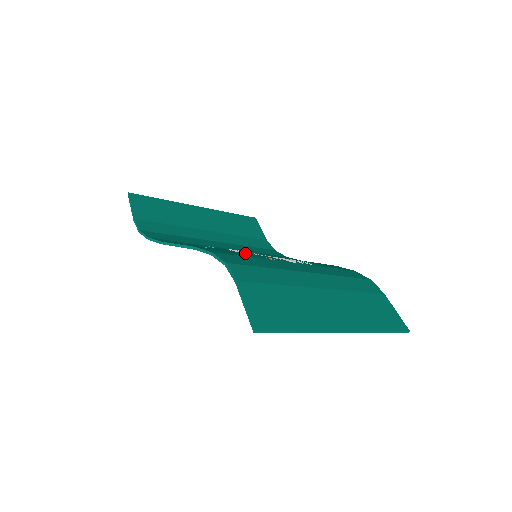
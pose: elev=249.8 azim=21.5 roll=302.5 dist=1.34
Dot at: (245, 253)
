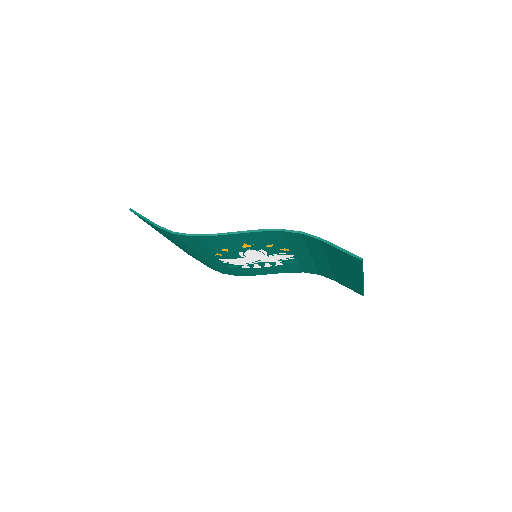
Dot at: (266, 246)
